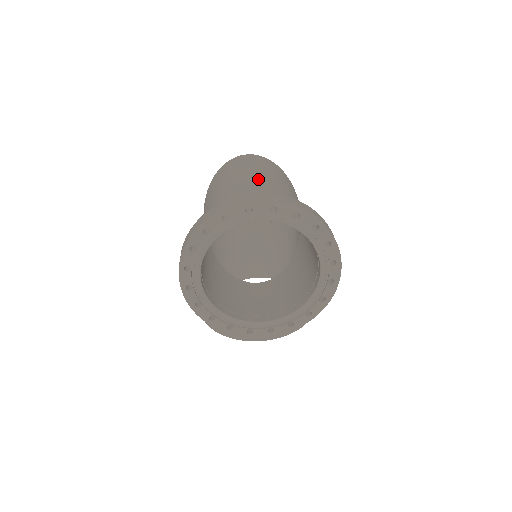
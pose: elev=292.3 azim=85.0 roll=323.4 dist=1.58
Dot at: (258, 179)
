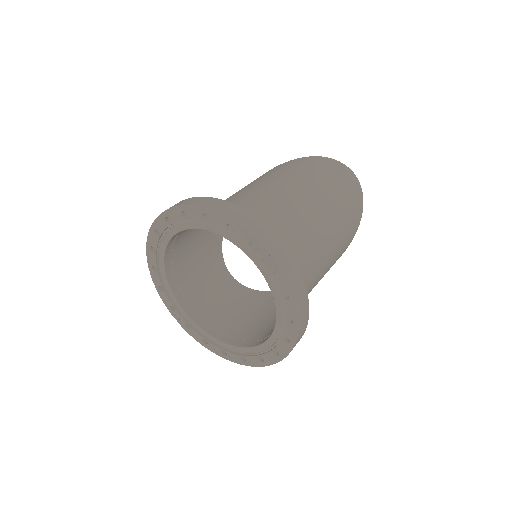
Dot at: (320, 212)
